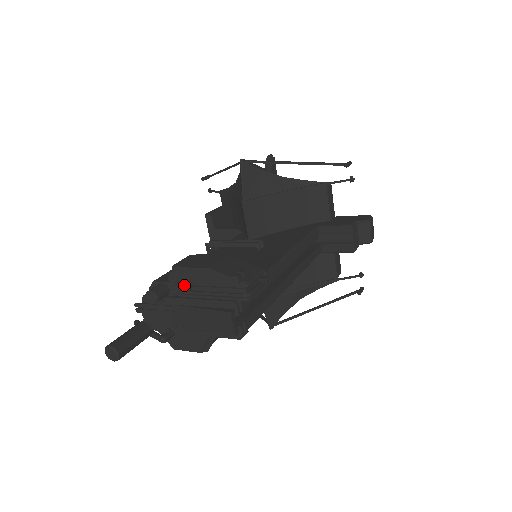
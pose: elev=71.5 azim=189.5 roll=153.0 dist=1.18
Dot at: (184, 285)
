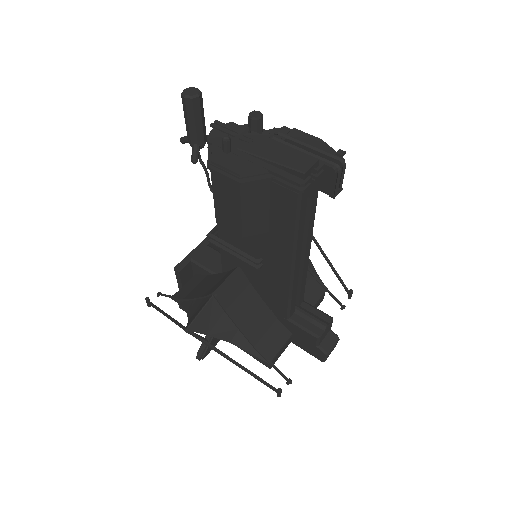
Dot at: (285, 135)
